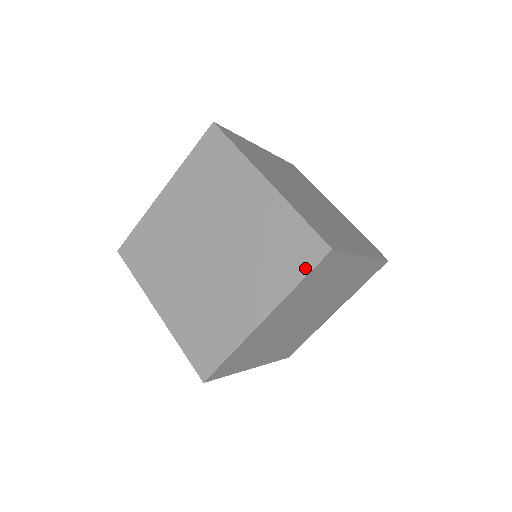
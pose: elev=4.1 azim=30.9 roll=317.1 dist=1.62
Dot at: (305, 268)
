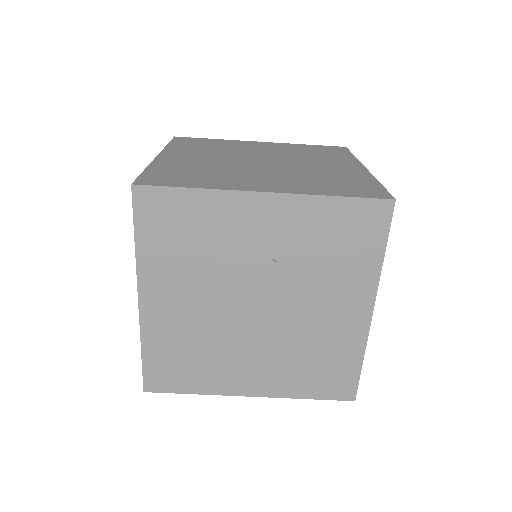
Dot at: occluded
